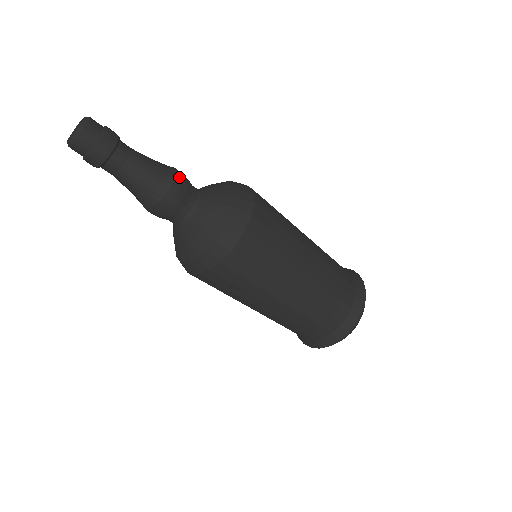
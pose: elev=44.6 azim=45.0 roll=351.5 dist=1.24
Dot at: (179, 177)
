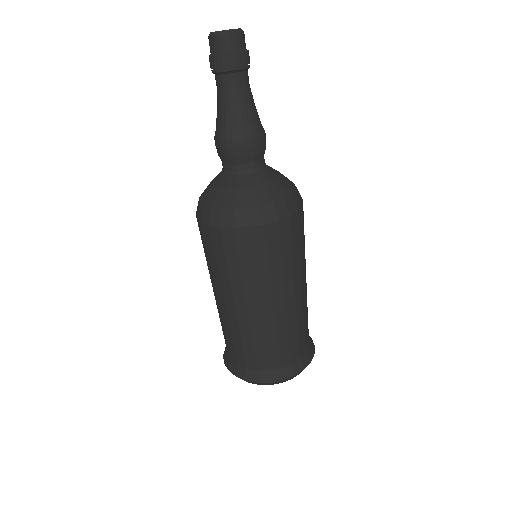
Dot at: (265, 136)
